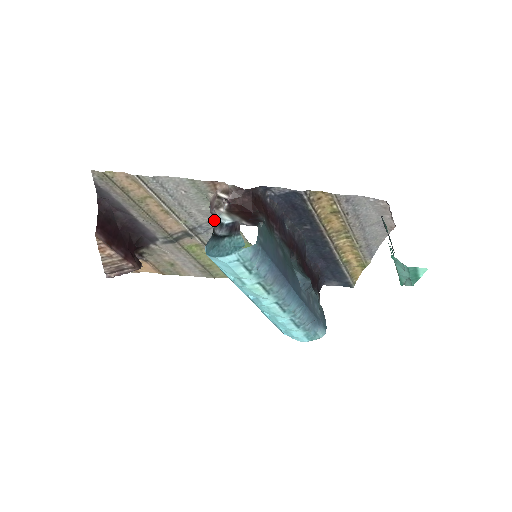
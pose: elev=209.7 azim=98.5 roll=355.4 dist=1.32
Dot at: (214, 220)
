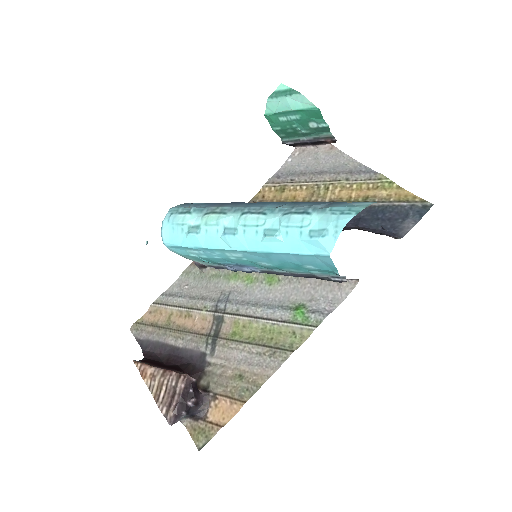
Dot at: (225, 287)
